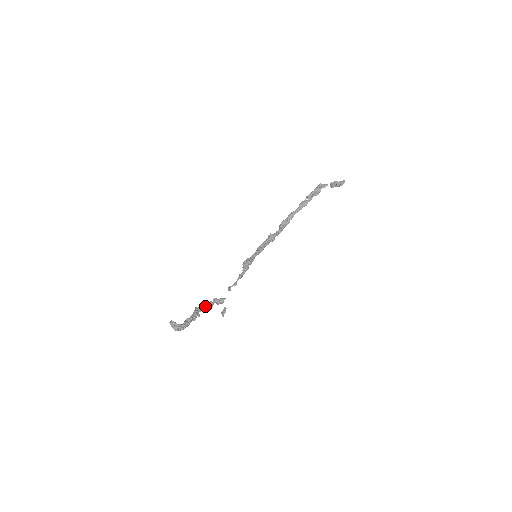
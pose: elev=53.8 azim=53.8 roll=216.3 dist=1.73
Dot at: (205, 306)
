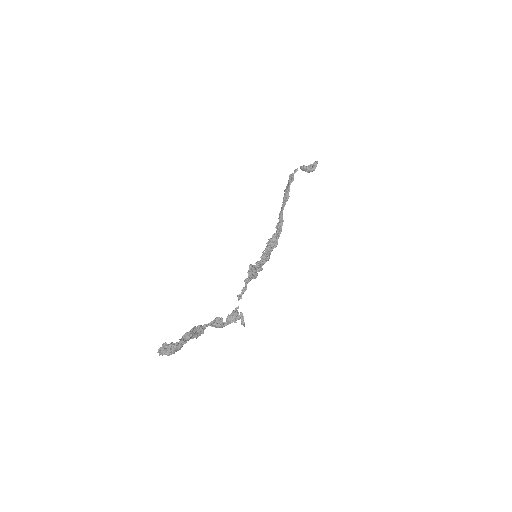
Dot at: (210, 323)
